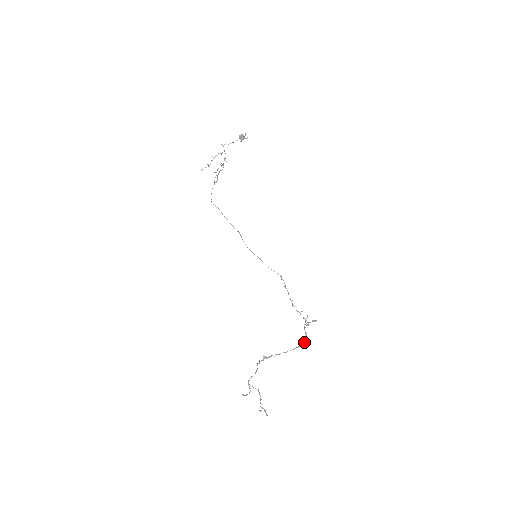
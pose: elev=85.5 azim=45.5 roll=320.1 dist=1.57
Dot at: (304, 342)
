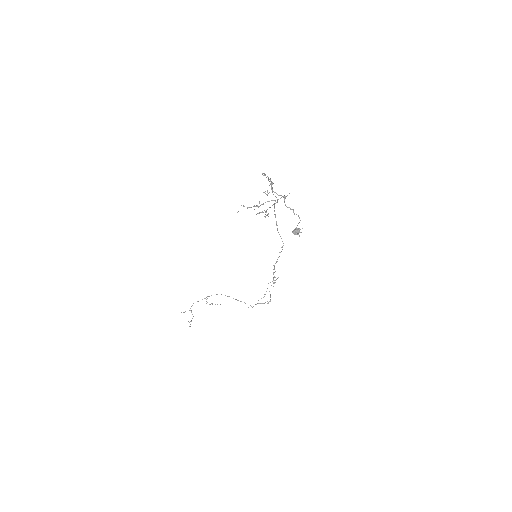
Dot at: (250, 305)
